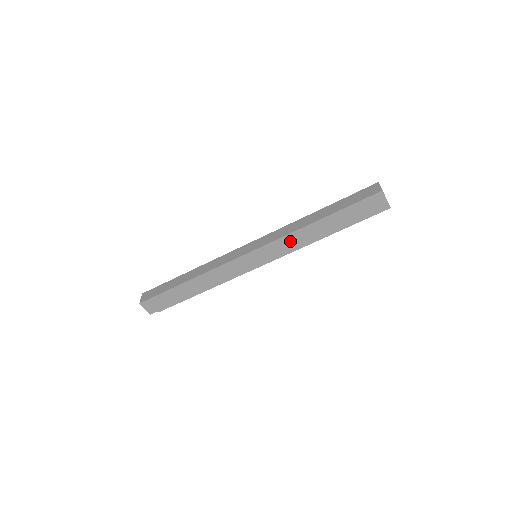
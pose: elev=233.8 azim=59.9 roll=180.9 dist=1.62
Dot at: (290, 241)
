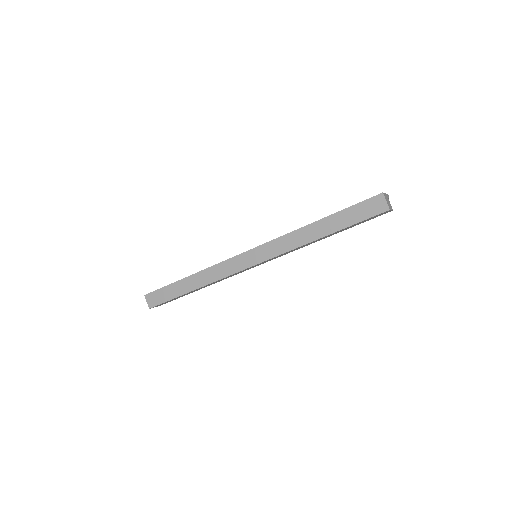
Dot at: (293, 250)
